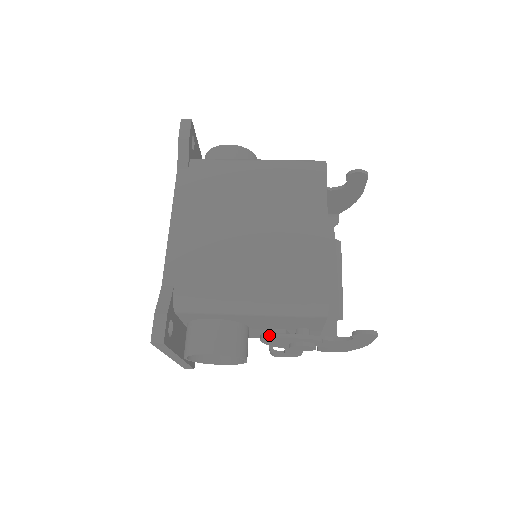
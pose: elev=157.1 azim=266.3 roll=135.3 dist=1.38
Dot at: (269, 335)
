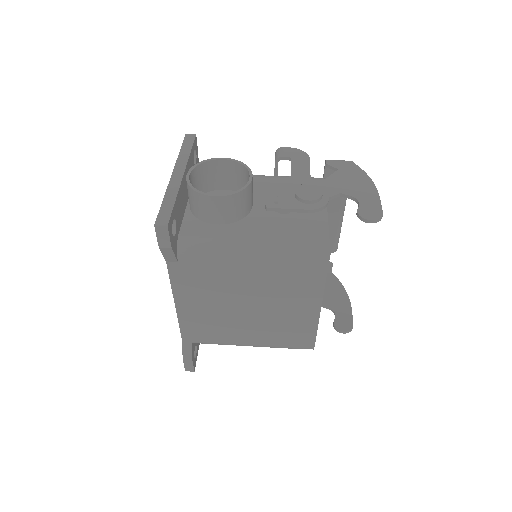
Dot at: occluded
